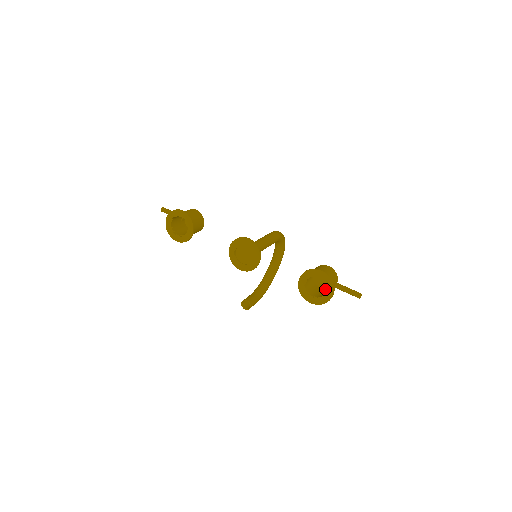
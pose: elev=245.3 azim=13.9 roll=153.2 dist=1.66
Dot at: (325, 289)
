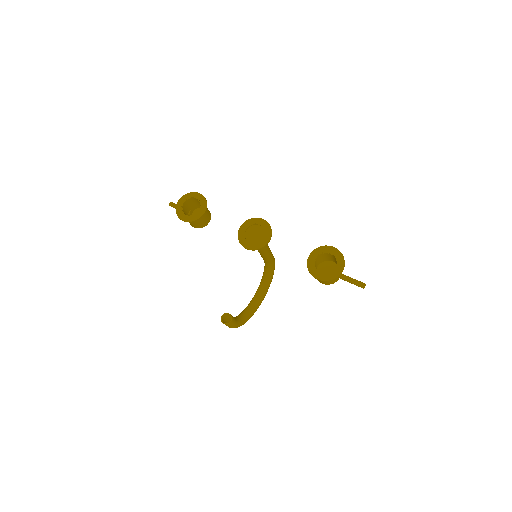
Dot at: occluded
